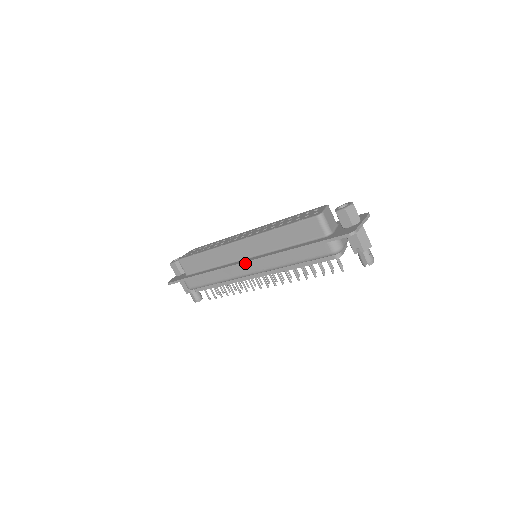
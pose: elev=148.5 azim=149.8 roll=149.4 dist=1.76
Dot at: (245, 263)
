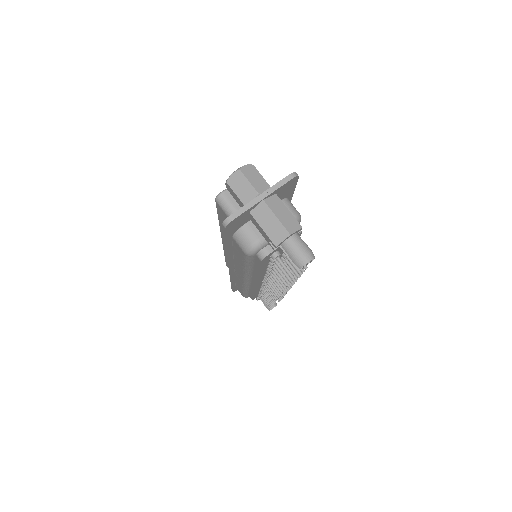
Dot at: (229, 269)
